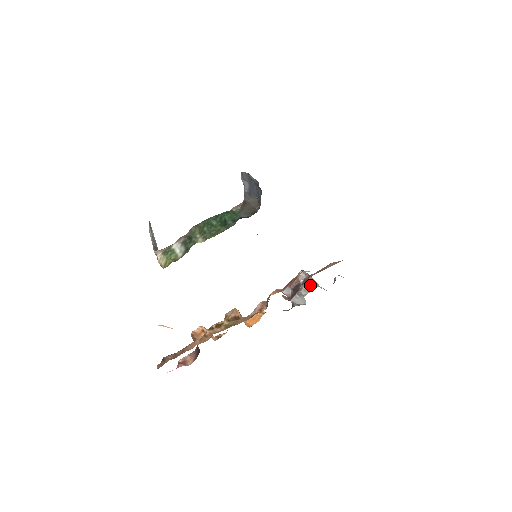
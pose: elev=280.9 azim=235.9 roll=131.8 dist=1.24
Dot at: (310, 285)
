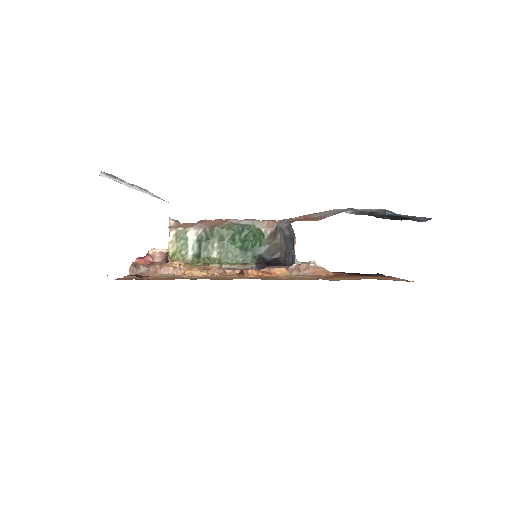
Dot at: occluded
